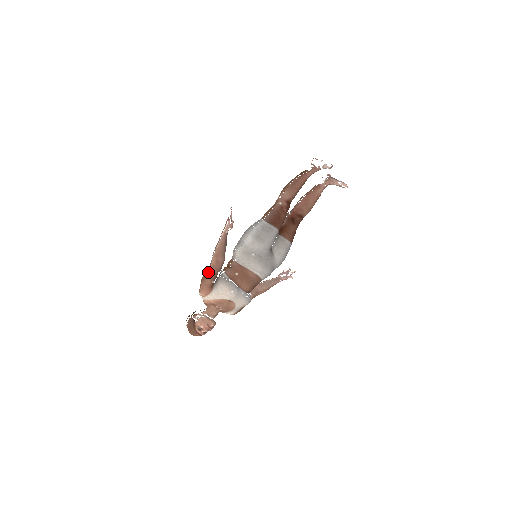
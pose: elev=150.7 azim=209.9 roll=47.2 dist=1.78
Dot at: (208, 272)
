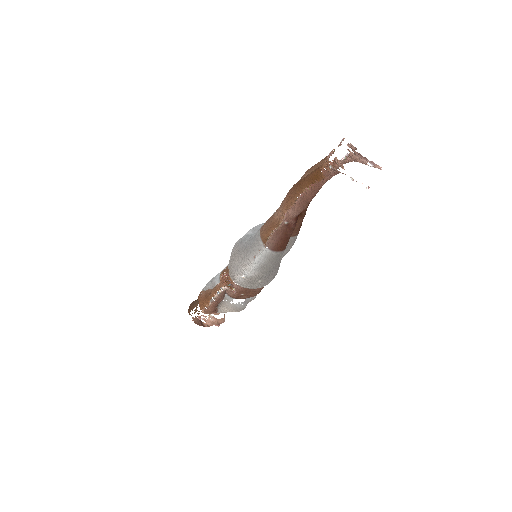
Dot at: (208, 306)
